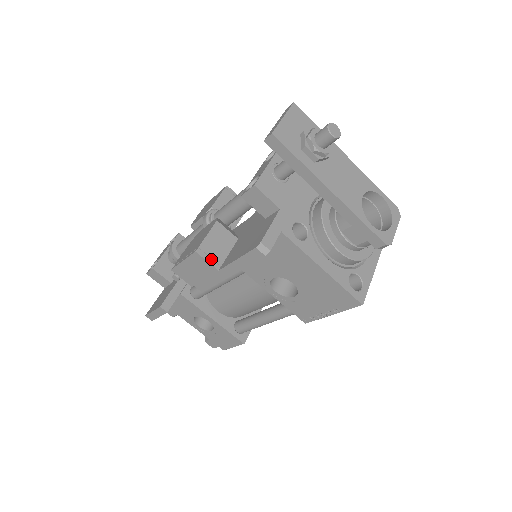
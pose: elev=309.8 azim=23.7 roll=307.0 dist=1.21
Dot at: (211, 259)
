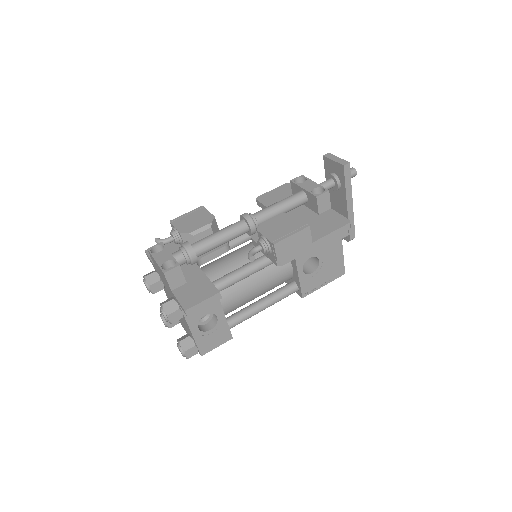
Dot at: (309, 234)
